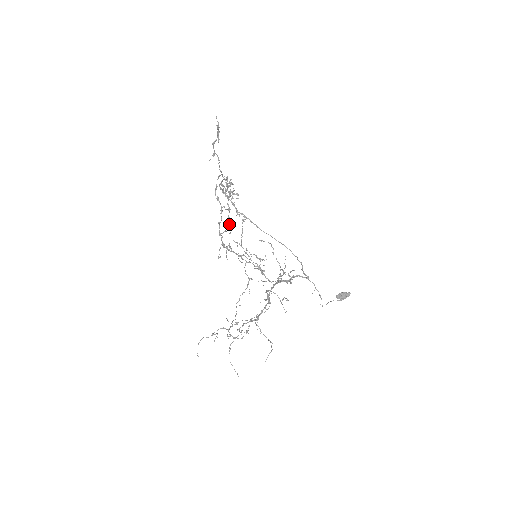
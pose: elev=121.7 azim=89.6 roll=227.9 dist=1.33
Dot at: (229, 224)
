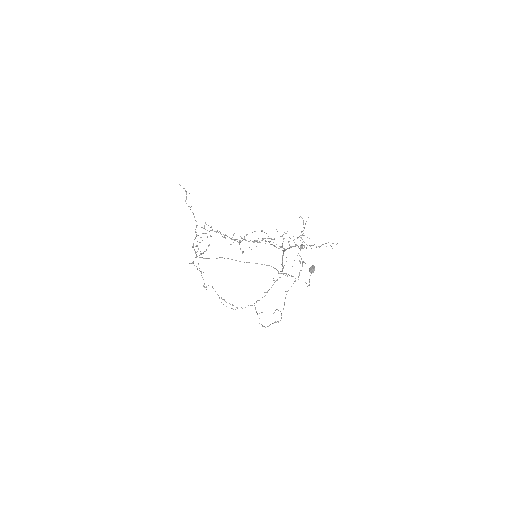
Dot at: occluded
